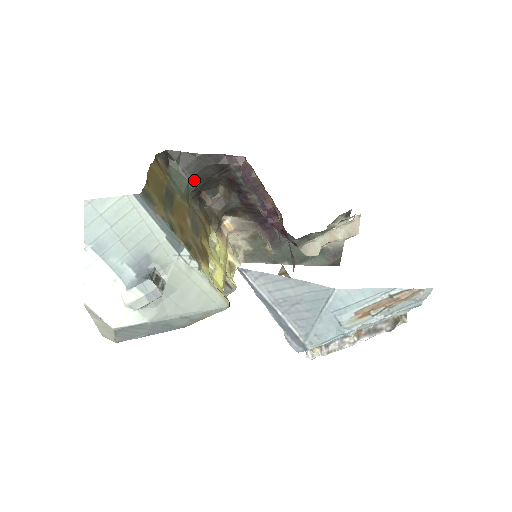
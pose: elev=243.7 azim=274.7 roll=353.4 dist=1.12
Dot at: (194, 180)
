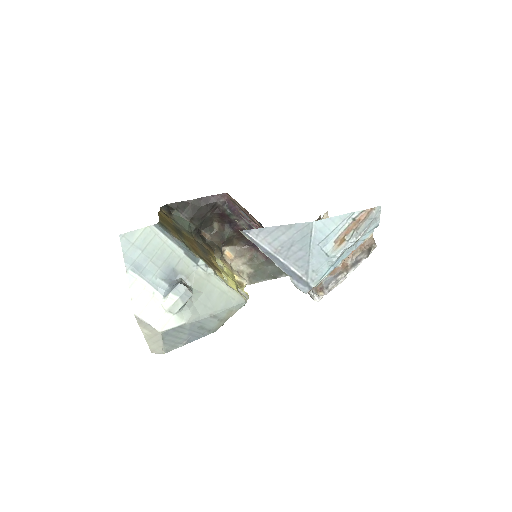
Dot at: (193, 221)
